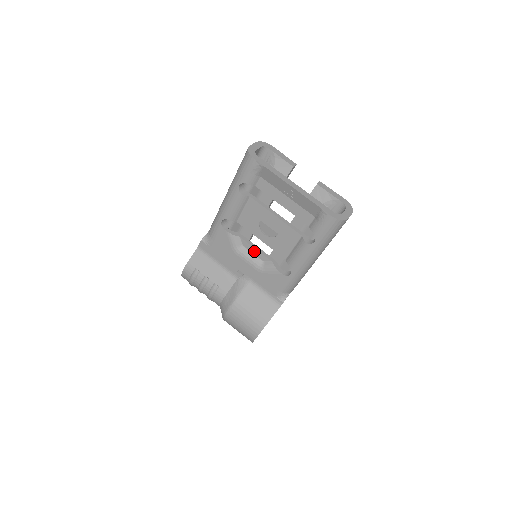
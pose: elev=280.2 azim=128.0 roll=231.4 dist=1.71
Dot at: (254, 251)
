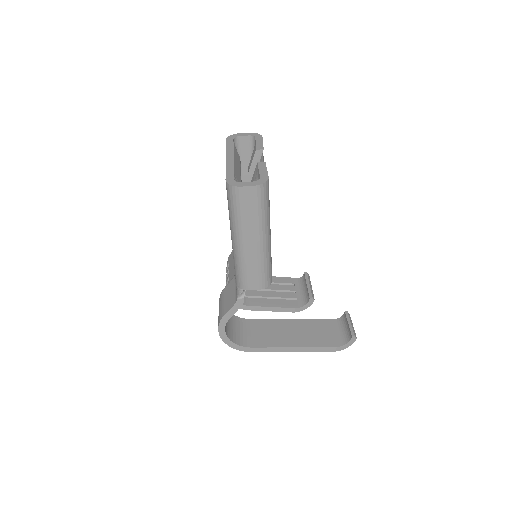
Dot at: occluded
